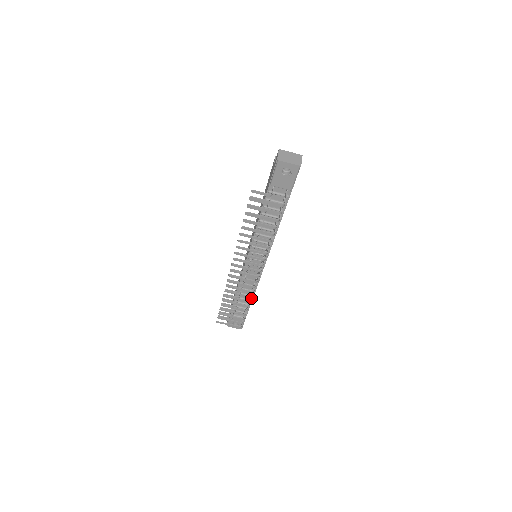
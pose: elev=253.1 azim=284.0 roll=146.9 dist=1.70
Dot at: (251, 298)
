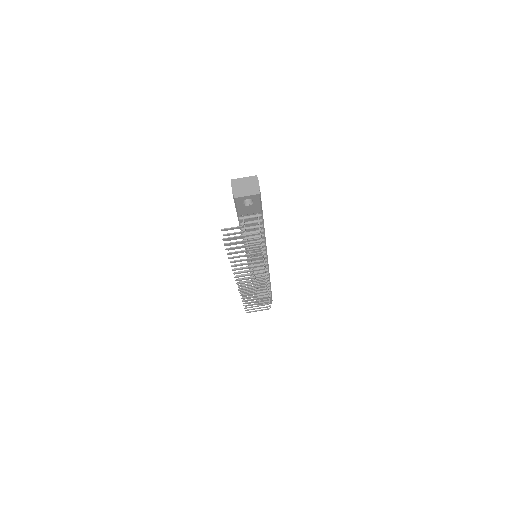
Dot at: (269, 283)
